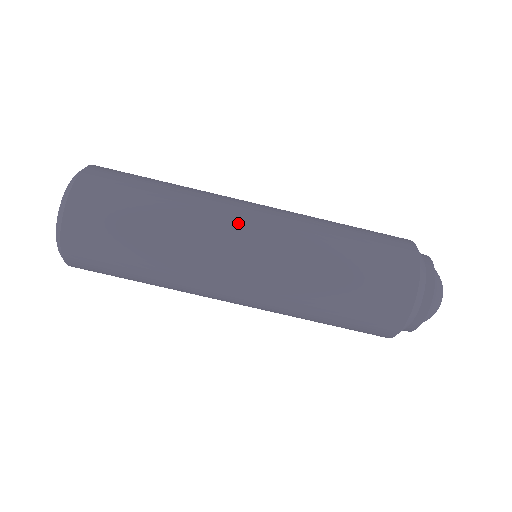
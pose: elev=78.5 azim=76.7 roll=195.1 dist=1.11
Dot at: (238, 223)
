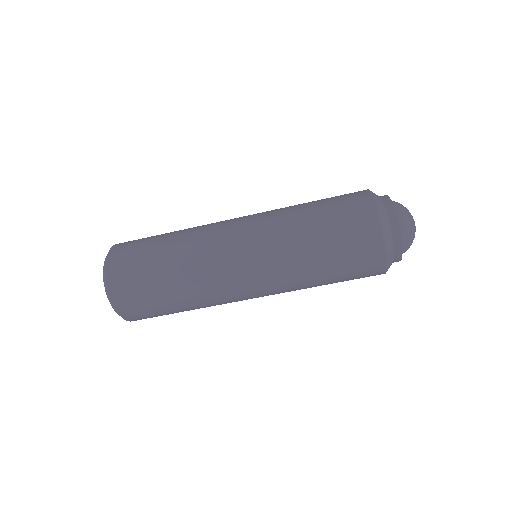
Dot at: (225, 227)
